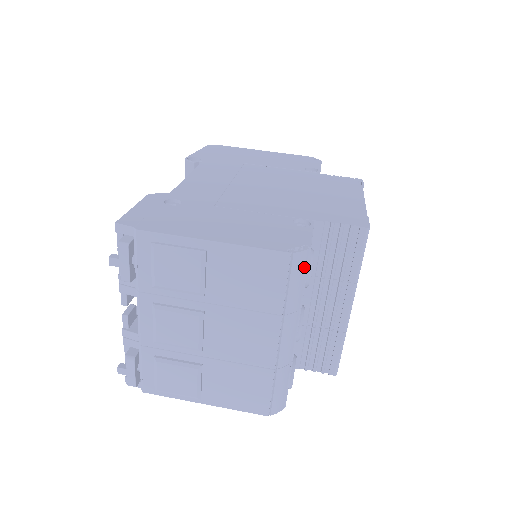
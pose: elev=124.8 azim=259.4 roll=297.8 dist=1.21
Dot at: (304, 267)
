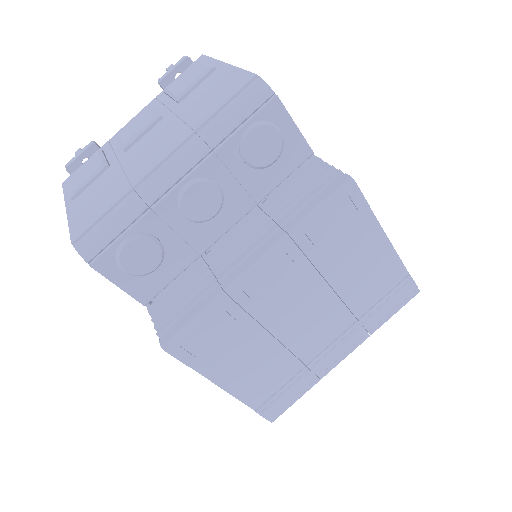
Dot at: (255, 106)
